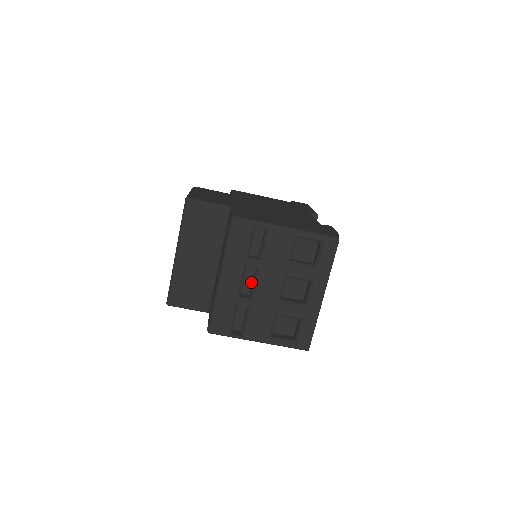
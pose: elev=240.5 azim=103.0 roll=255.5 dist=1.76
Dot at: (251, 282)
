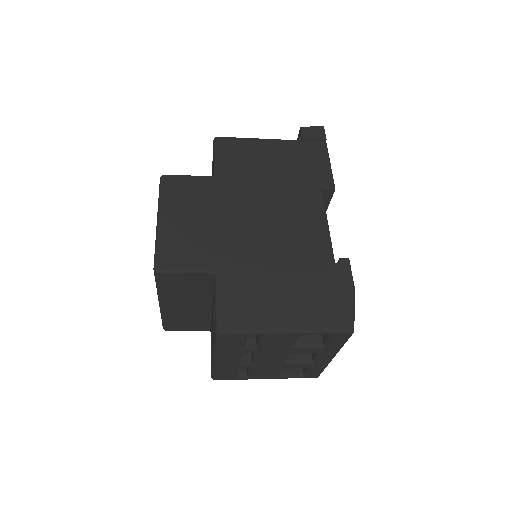
Dot at: occluded
